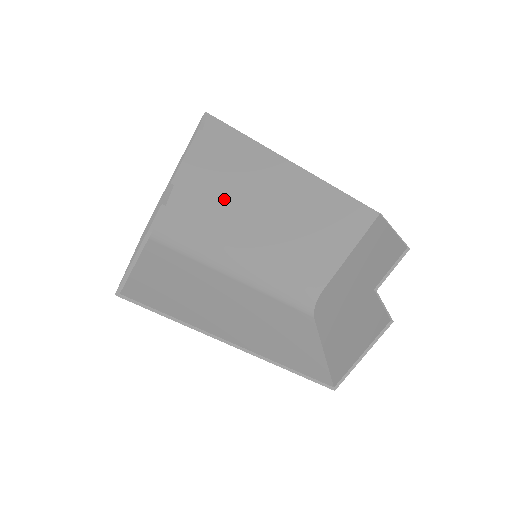
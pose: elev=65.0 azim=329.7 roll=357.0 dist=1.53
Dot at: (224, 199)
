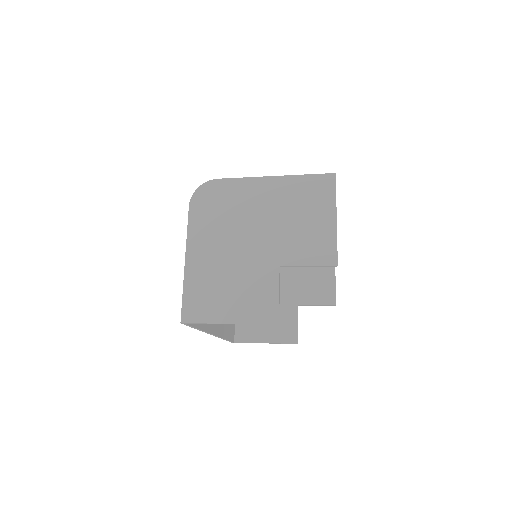
Dot at: occluded
